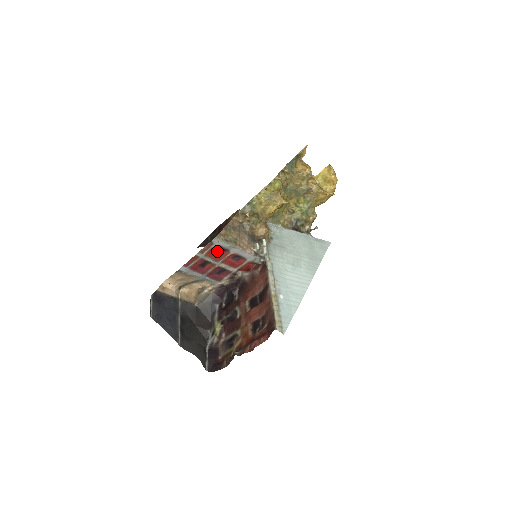
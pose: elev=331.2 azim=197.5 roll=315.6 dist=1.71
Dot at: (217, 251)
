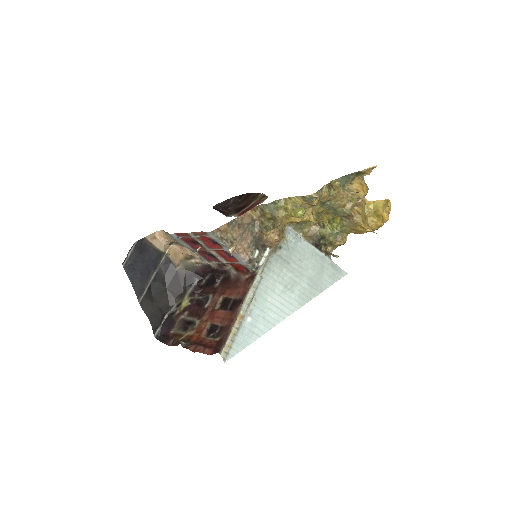
Dot at: (211, 240)
